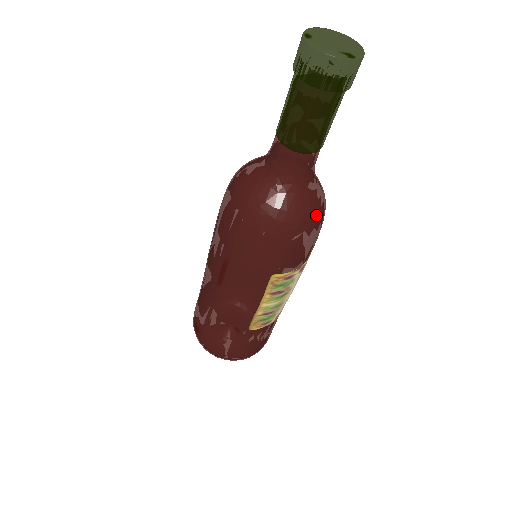
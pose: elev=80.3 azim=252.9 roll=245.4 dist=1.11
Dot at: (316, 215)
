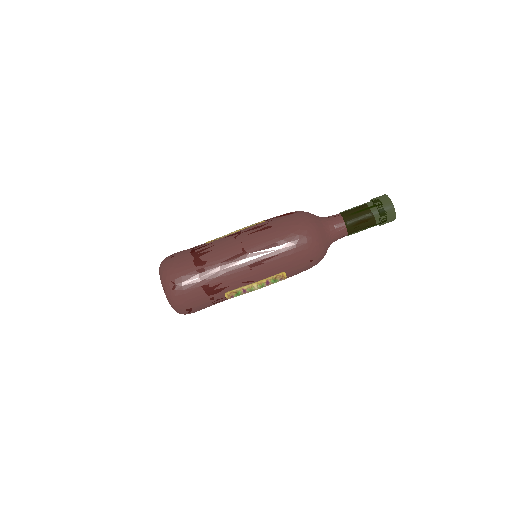
Dot at: occluded
